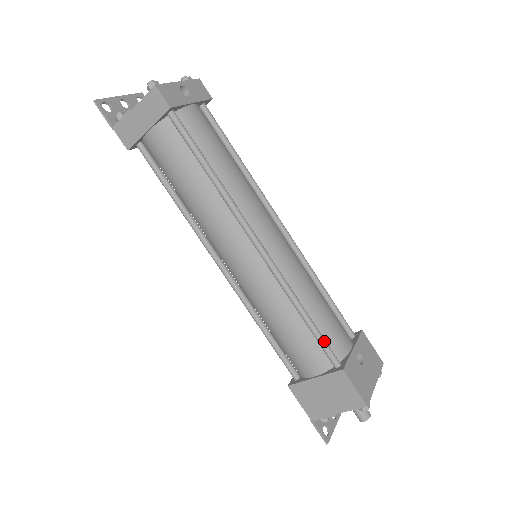
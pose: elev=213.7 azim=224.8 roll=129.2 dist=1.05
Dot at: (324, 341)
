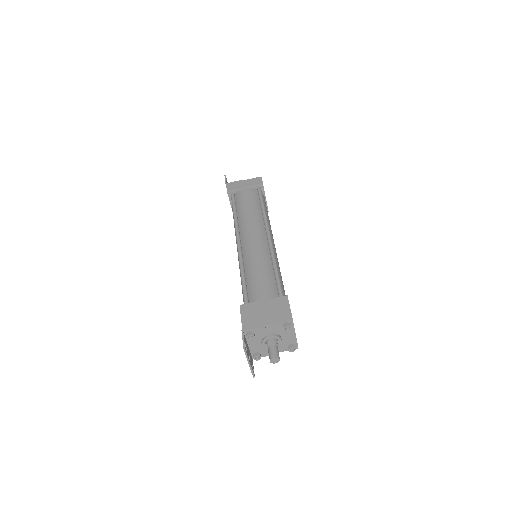
Dot at: occluded
